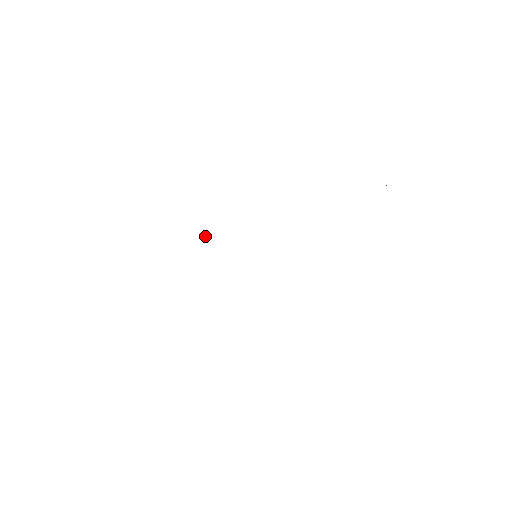
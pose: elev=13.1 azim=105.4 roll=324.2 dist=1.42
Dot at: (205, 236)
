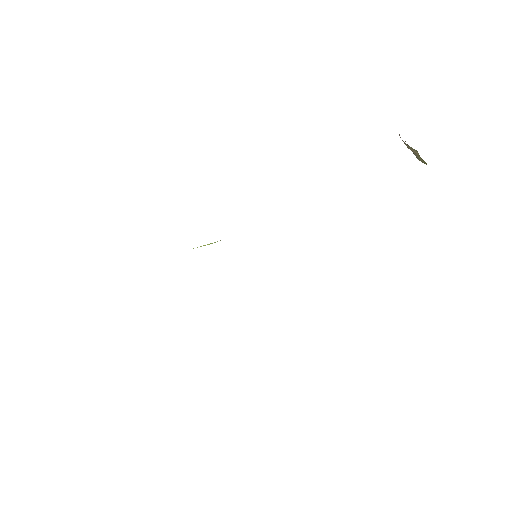
Dot at: (203, 245)
